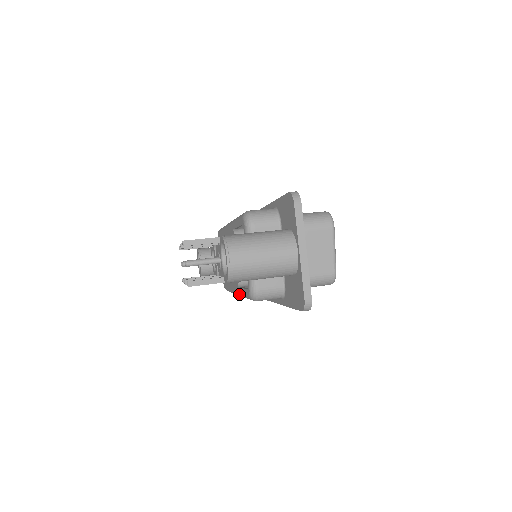
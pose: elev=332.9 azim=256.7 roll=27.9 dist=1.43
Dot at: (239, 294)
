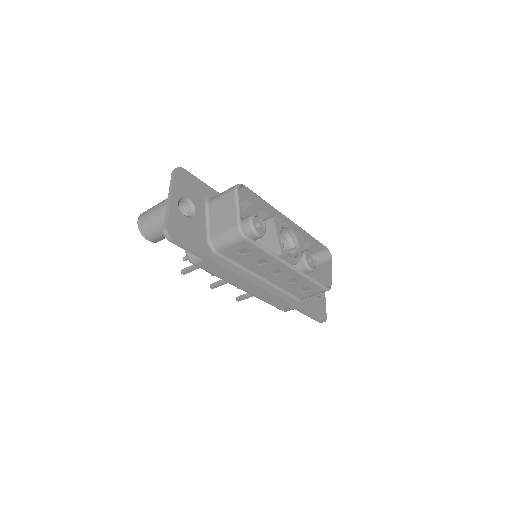
Dot at: occluded
